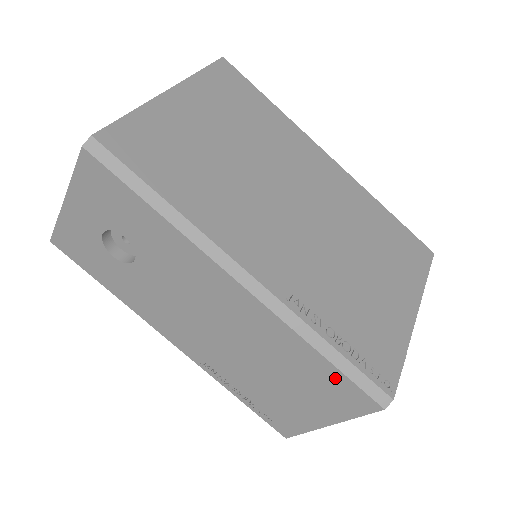
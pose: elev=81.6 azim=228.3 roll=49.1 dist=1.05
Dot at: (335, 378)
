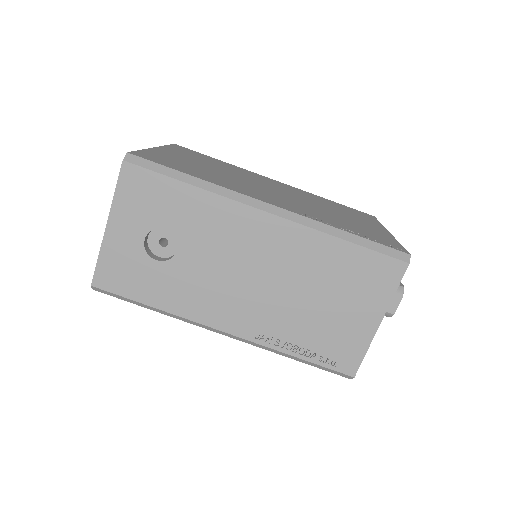
Dot at: (364, 259)
